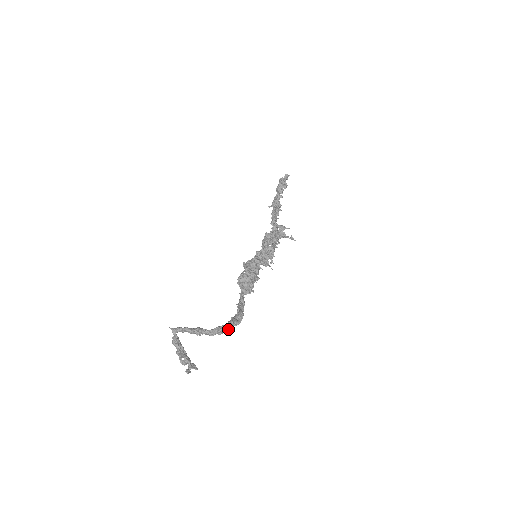
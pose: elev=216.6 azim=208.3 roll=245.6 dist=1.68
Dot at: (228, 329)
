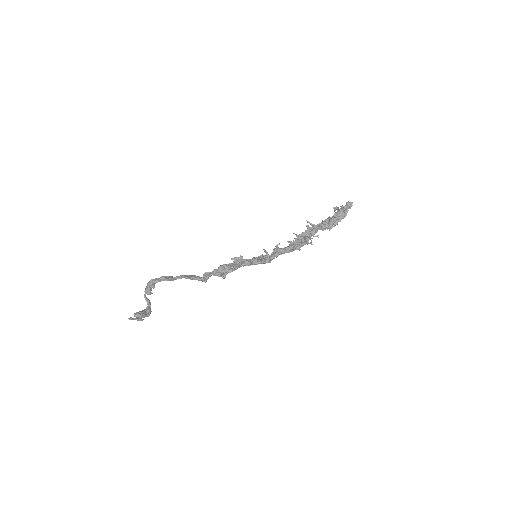
Dot at: (158, 280)
